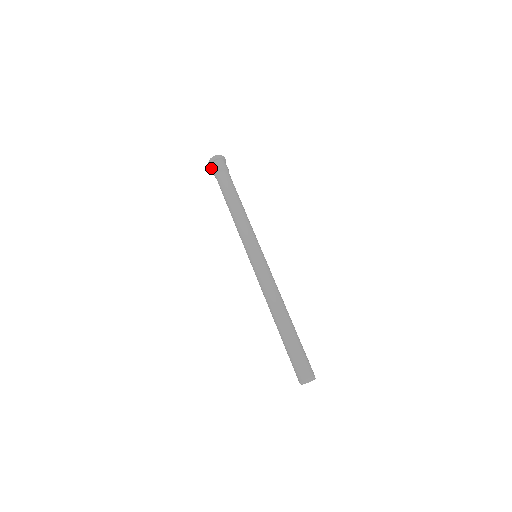
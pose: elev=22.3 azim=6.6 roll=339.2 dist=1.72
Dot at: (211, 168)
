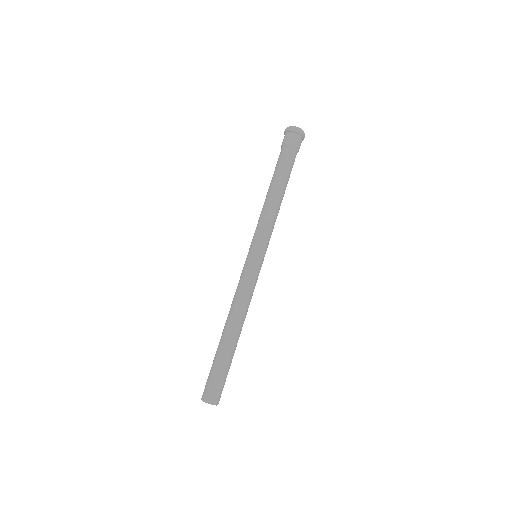
Dot at: (287, 134)
